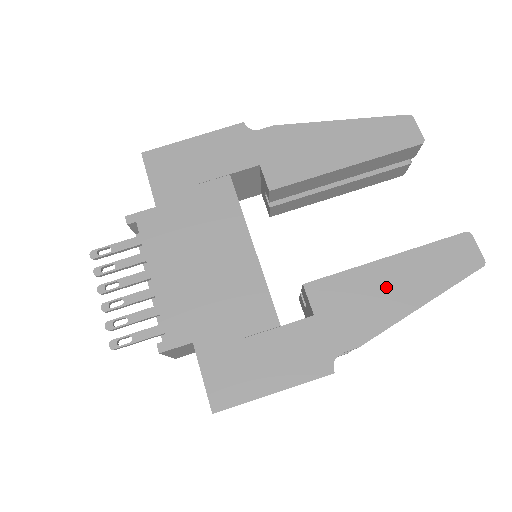
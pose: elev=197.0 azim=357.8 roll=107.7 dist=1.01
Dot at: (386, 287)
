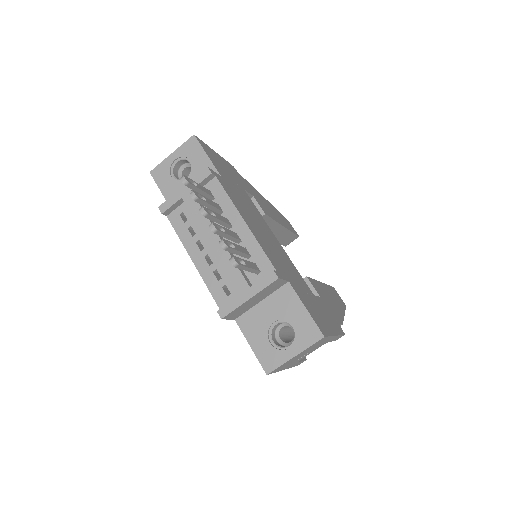
Dot at: (331, 297)
